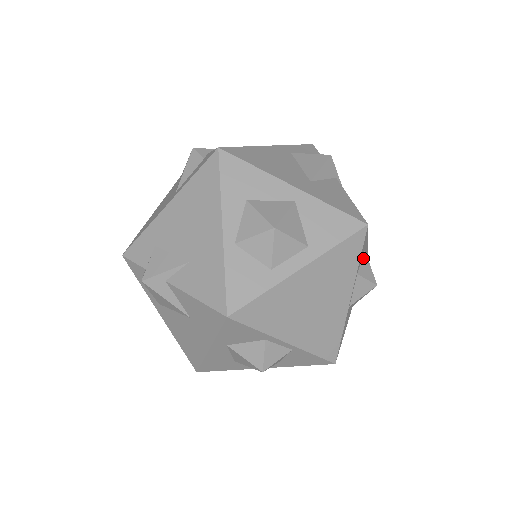
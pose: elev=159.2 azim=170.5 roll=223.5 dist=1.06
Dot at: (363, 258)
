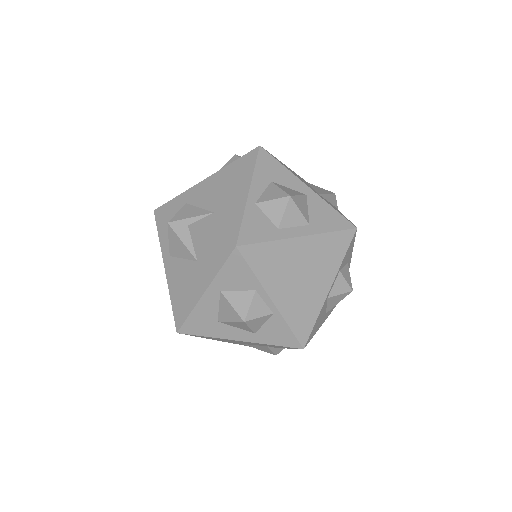
Dot at: (346, 266)
